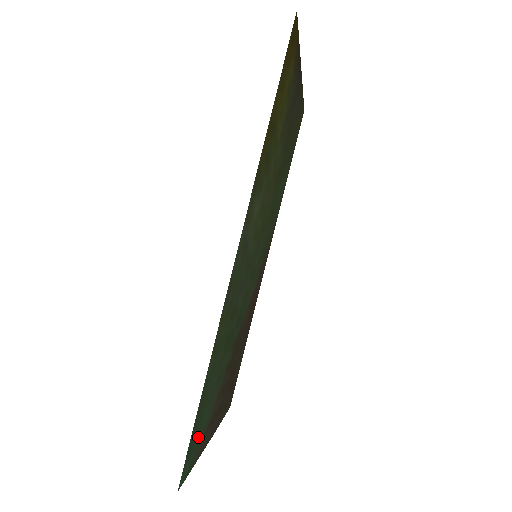
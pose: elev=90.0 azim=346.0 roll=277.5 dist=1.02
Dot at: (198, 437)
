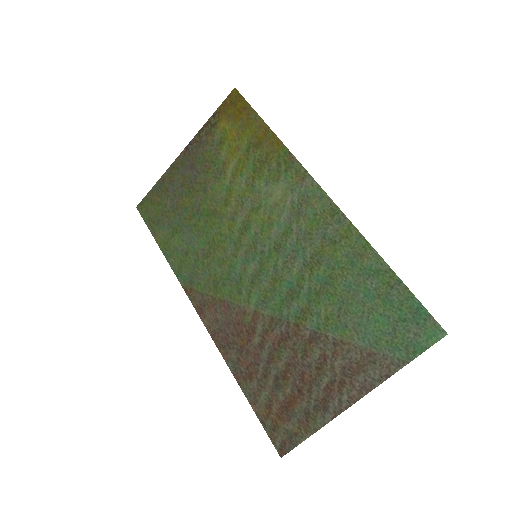
Dot at: (396, 329)
